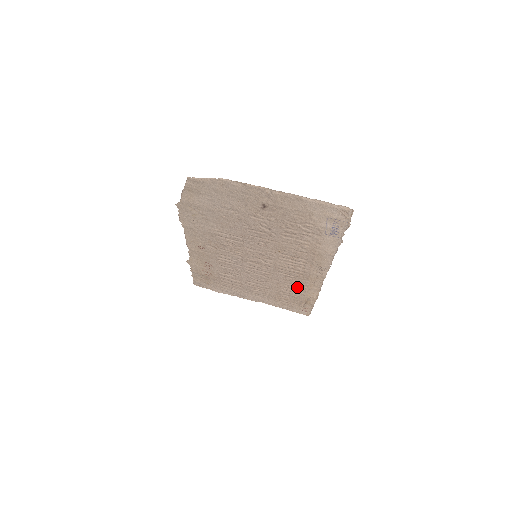
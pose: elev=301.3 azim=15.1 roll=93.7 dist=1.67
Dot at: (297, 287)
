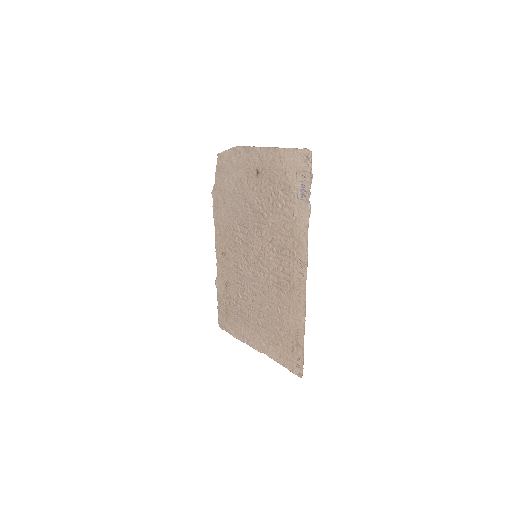
Dot at: (287, 310)
